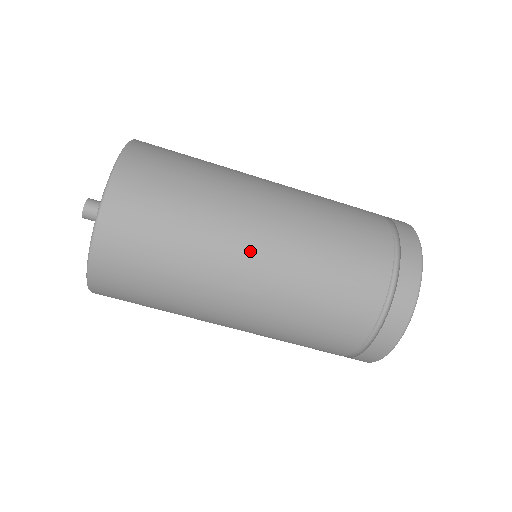
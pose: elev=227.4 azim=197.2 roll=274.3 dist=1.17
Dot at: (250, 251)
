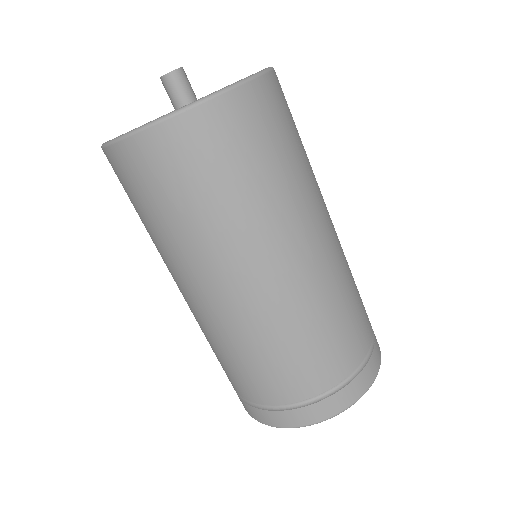
Dot at: (308, 241)
